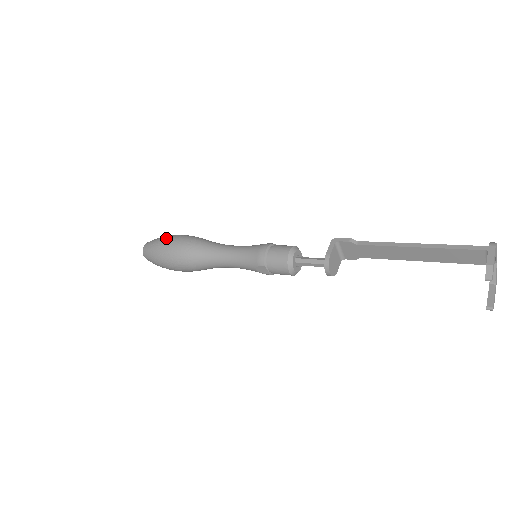
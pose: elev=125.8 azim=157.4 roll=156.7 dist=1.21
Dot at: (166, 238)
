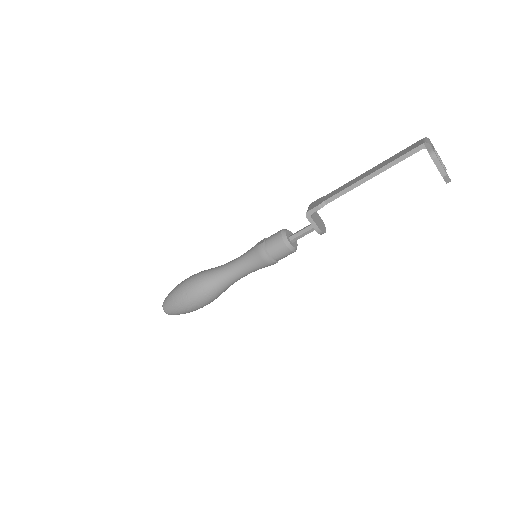
Dot at: (181, 302)
